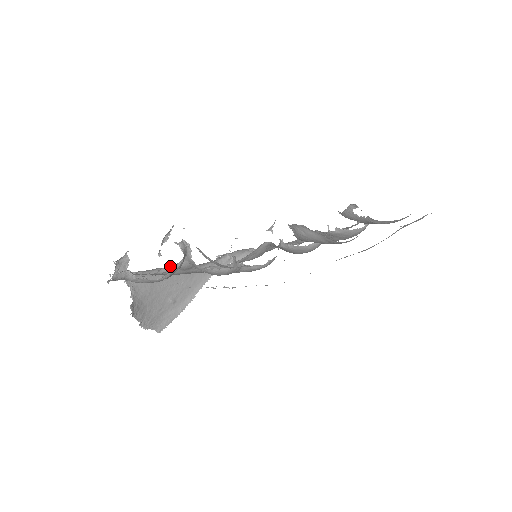
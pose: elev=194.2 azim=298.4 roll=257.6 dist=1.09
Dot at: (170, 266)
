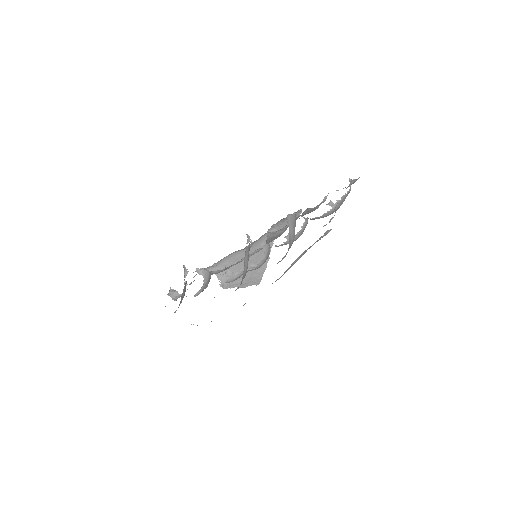
Dot at: (212, 273)
